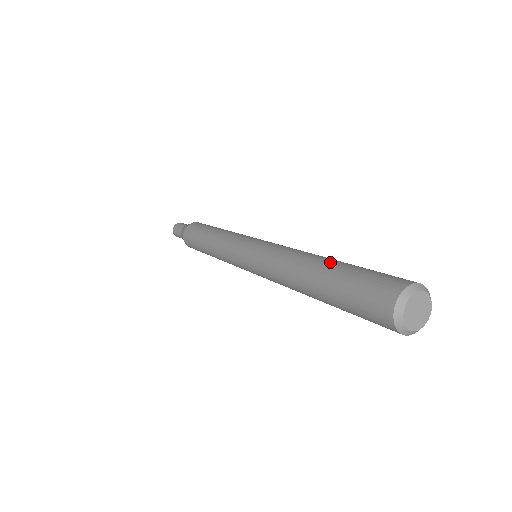
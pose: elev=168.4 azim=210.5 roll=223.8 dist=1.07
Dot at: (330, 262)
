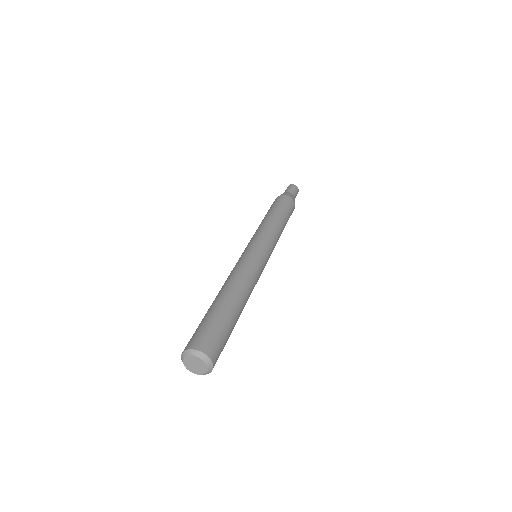
Dot at: (222, 301)
